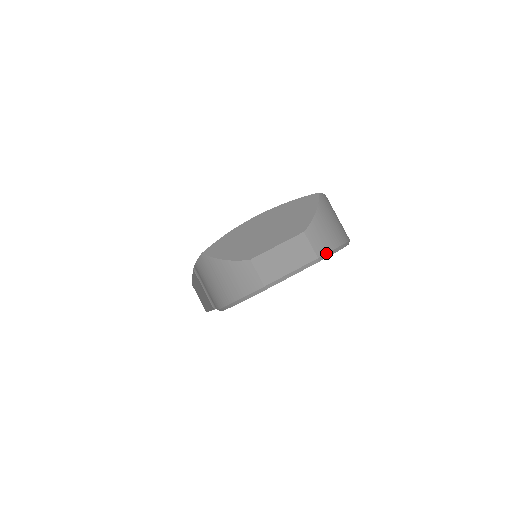
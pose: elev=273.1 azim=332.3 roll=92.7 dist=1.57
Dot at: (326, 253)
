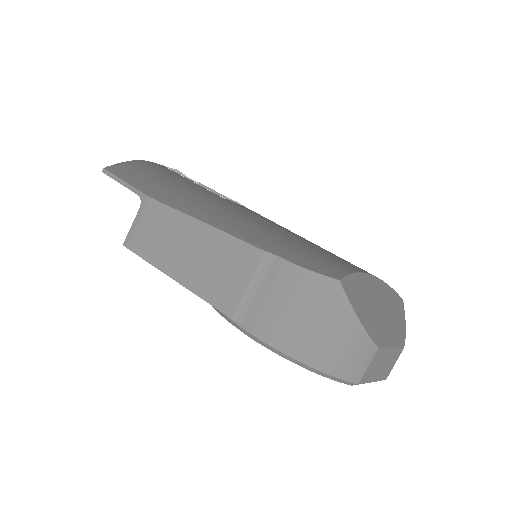
Dot at: occluded
